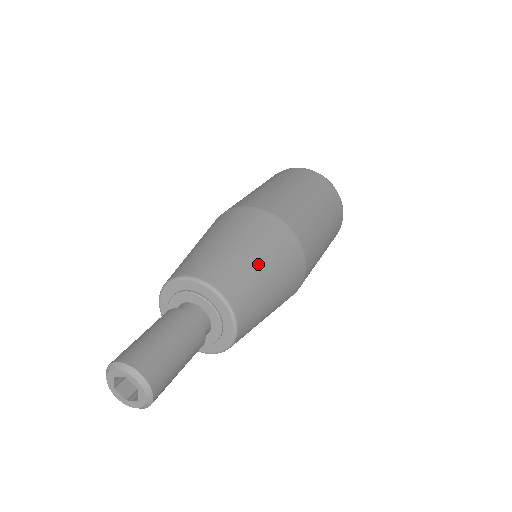
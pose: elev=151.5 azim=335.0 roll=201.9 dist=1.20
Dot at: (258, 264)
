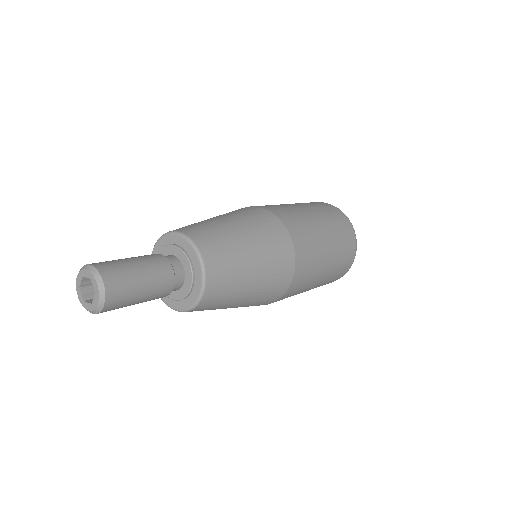
Dot at: (247, 253)
